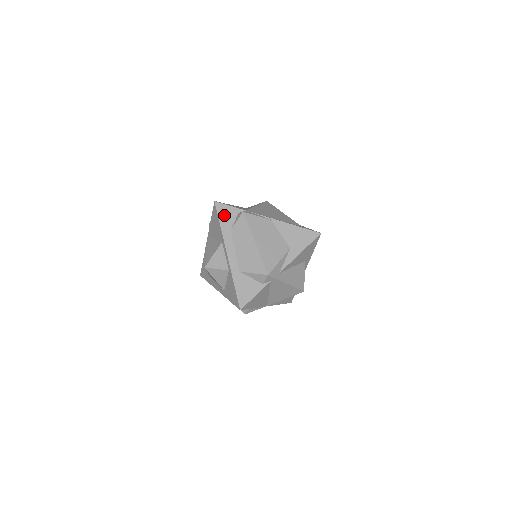
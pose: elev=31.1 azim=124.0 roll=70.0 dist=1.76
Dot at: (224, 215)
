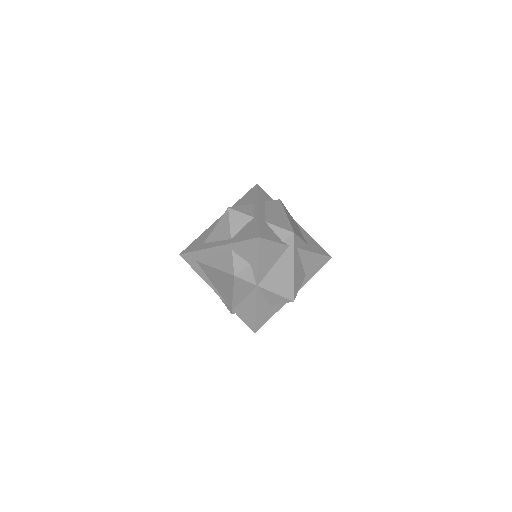
Dot at: (262, 193)
